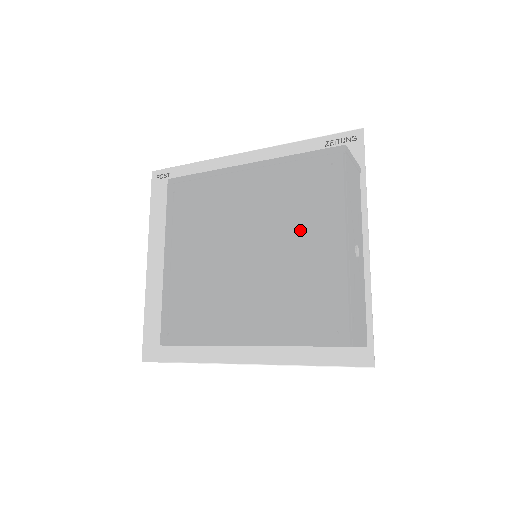
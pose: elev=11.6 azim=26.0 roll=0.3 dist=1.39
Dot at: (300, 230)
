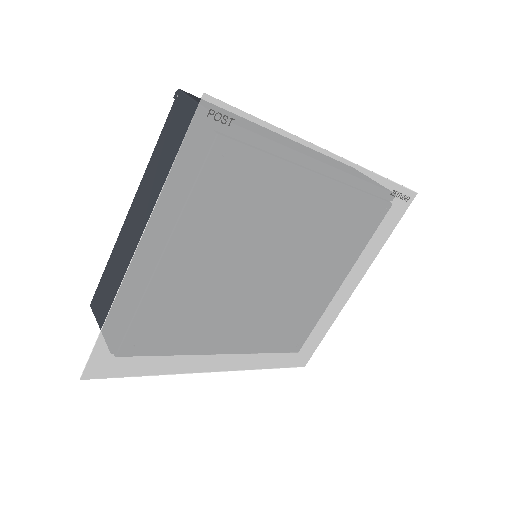
Dot at: (326, 266)
